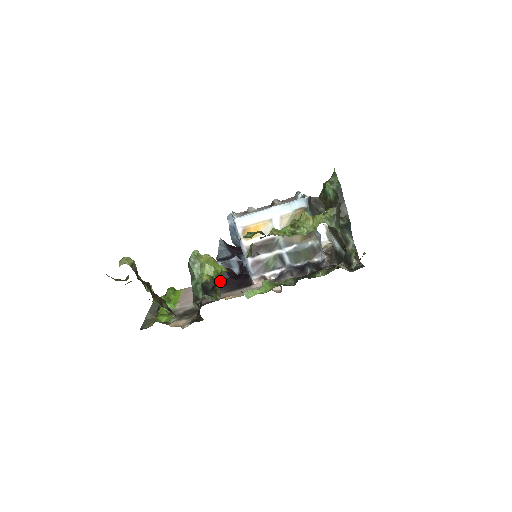
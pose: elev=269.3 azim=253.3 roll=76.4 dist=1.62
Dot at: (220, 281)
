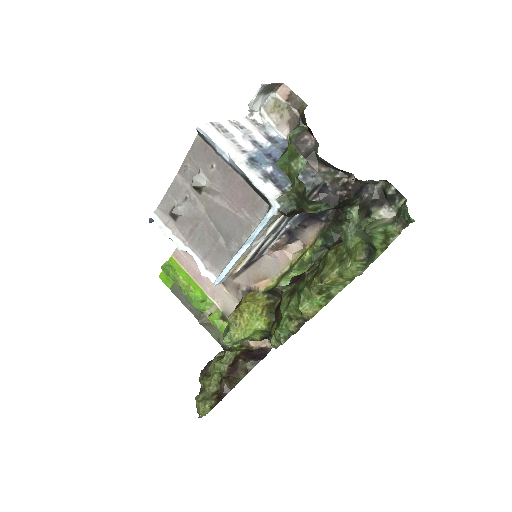
Dot at: occluded
